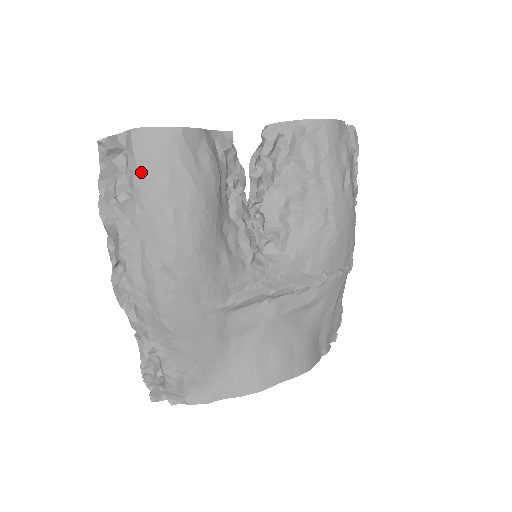
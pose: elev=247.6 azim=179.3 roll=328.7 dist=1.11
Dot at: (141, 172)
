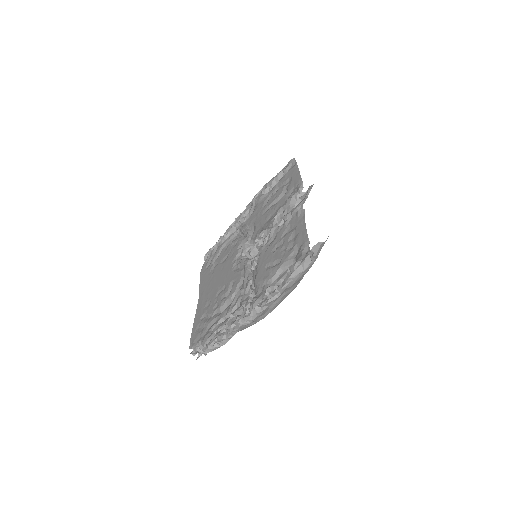
Dot at: occluded
